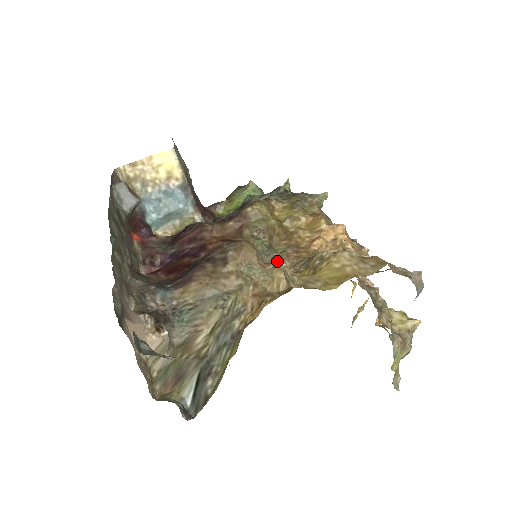
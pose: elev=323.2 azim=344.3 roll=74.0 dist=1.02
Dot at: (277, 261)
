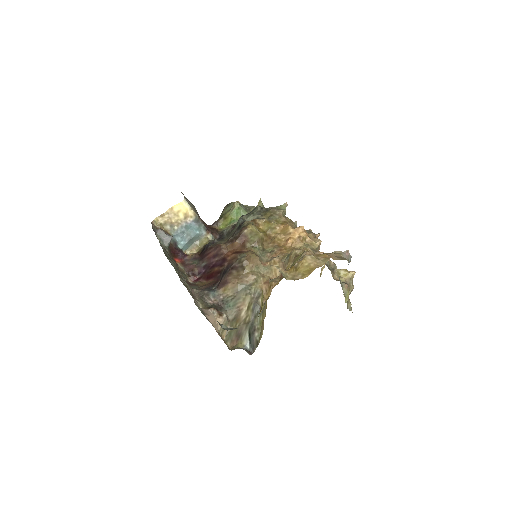
Dot at: (271, 259)
